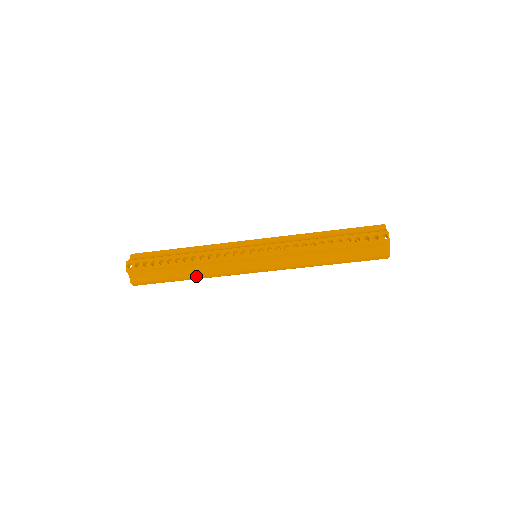
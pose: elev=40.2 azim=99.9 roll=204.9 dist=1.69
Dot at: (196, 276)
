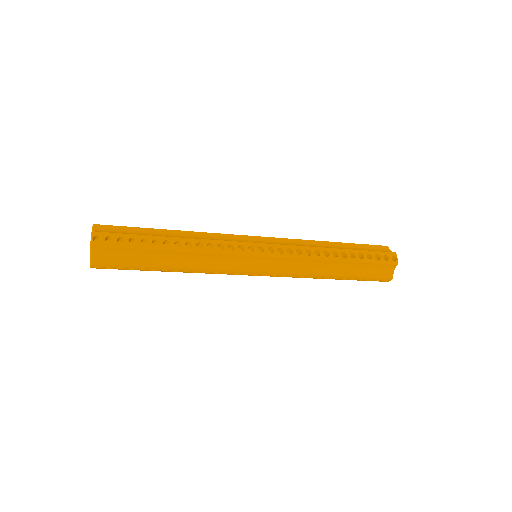
Dot at: occluded
